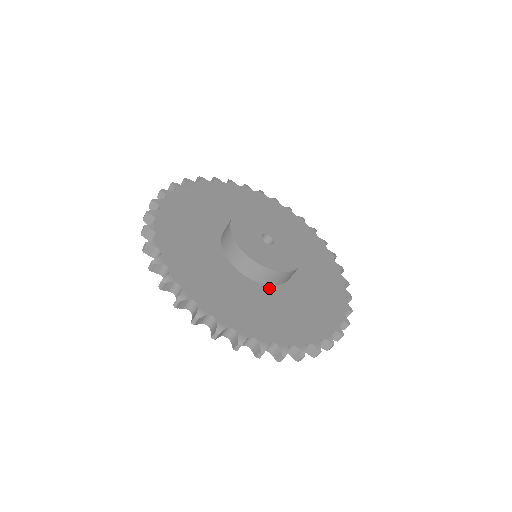
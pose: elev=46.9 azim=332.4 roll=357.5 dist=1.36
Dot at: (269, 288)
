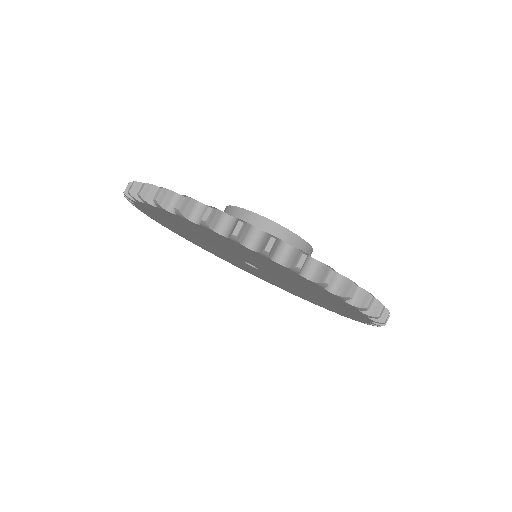
Dot at: occluded
